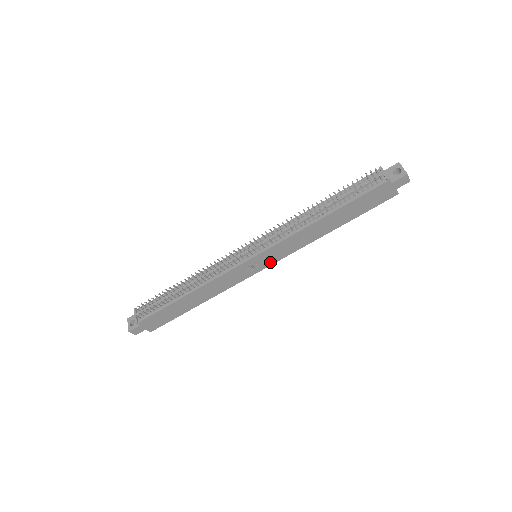
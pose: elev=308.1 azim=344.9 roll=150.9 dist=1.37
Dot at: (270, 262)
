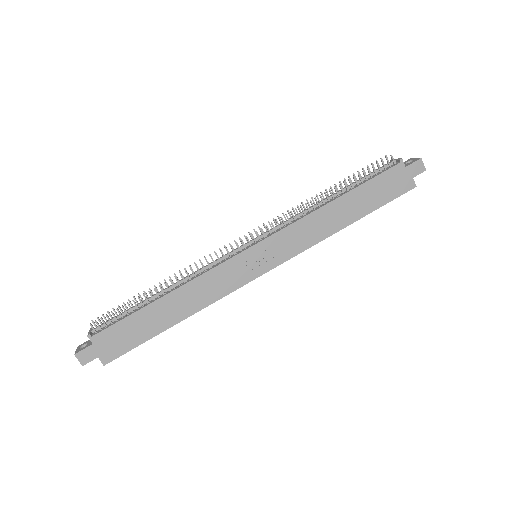
Dot at: (273, 262)
